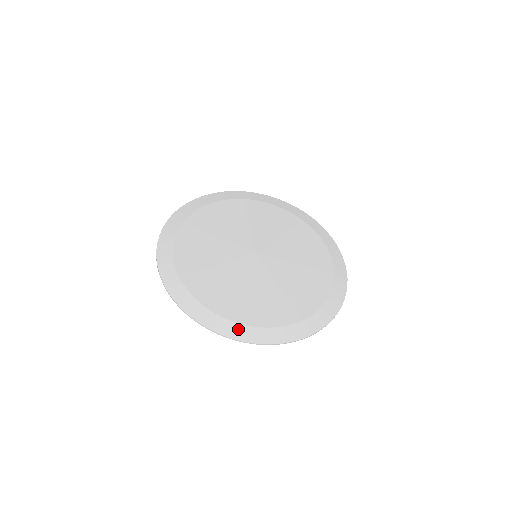
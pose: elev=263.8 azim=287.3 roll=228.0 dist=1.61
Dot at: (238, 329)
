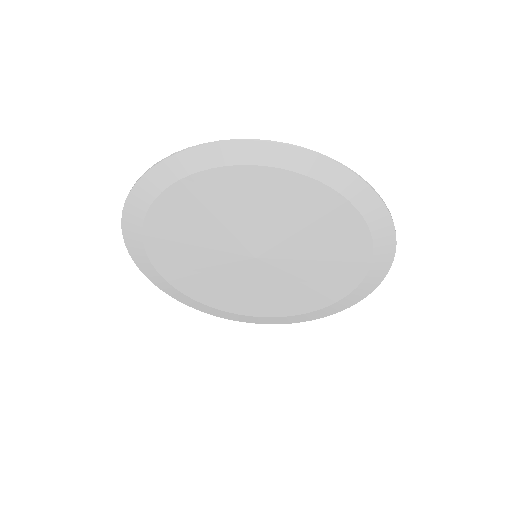
Dot at: (195, 304)
